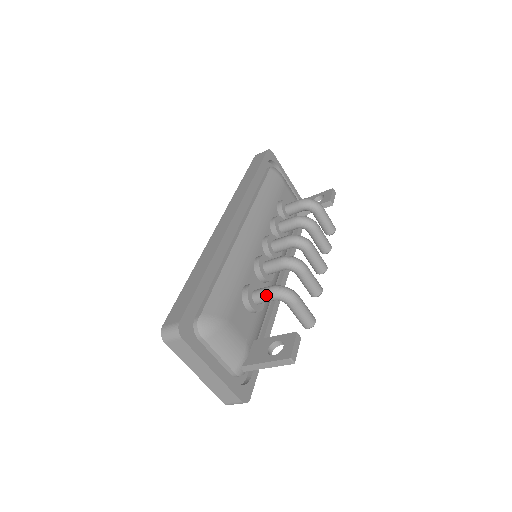
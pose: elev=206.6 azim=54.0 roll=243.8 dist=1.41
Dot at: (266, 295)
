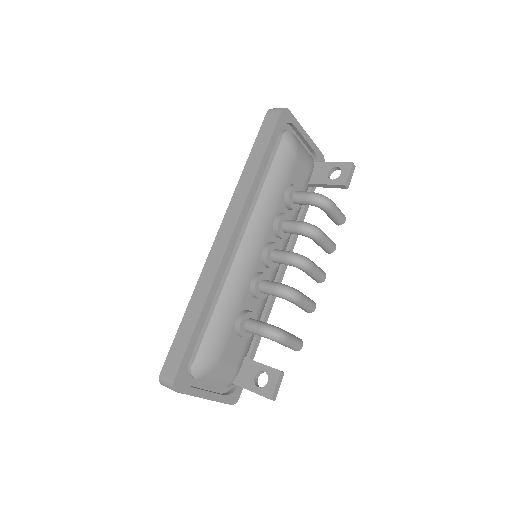
Dot at: (257, 333)
